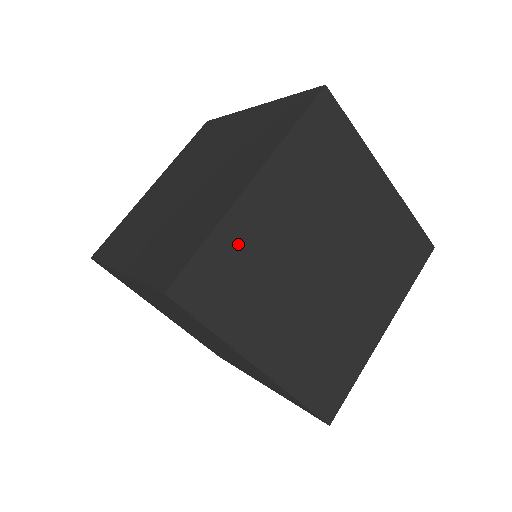
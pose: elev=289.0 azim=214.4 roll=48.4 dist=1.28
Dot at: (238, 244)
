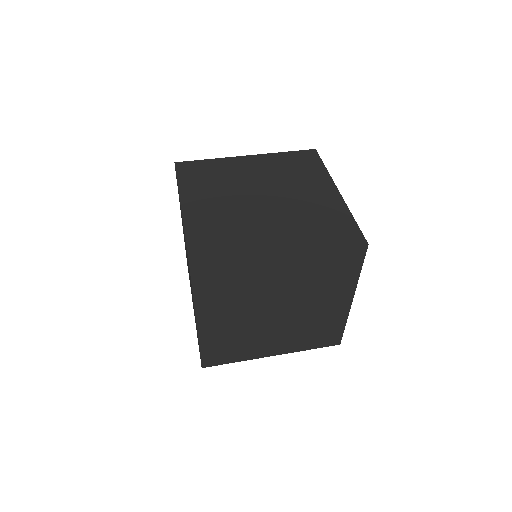
Dot at: (220, 167)
